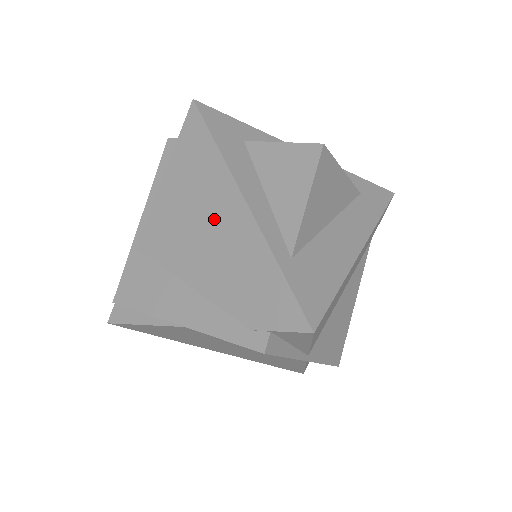
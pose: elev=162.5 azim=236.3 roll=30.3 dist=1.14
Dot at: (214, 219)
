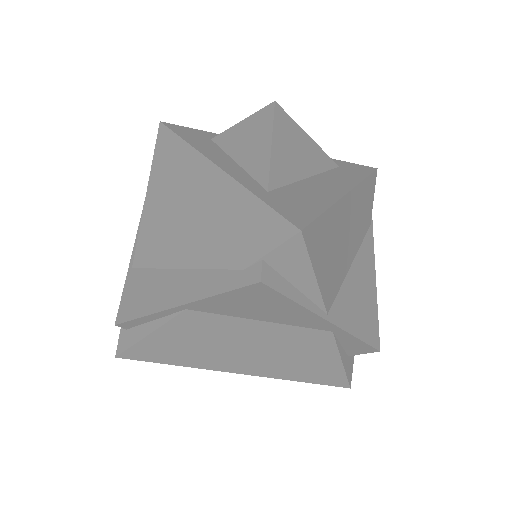
Dot at: (192, 196)
